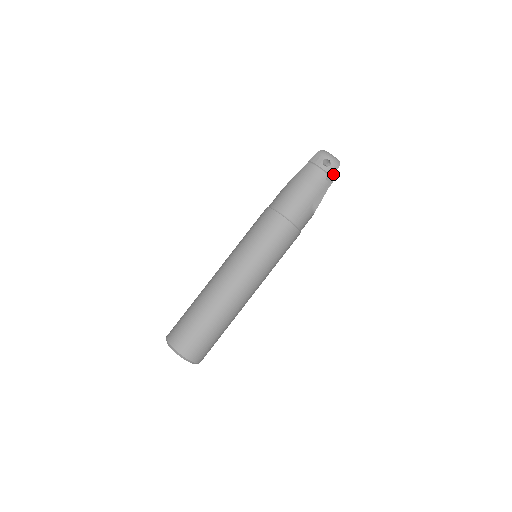
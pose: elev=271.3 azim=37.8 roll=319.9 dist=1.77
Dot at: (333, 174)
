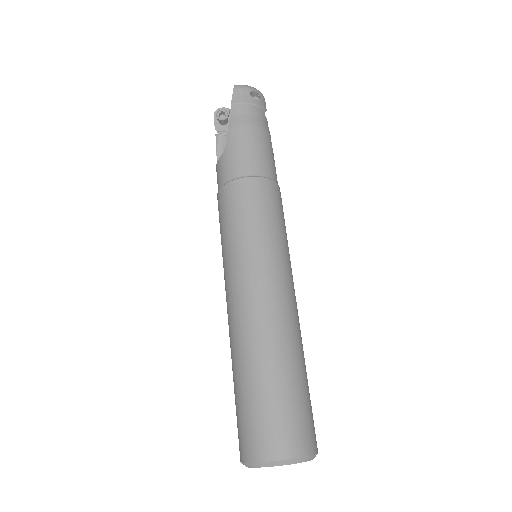
Dot at: occluded
